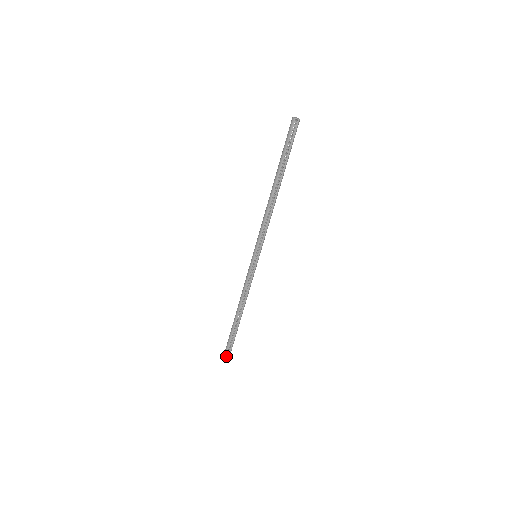
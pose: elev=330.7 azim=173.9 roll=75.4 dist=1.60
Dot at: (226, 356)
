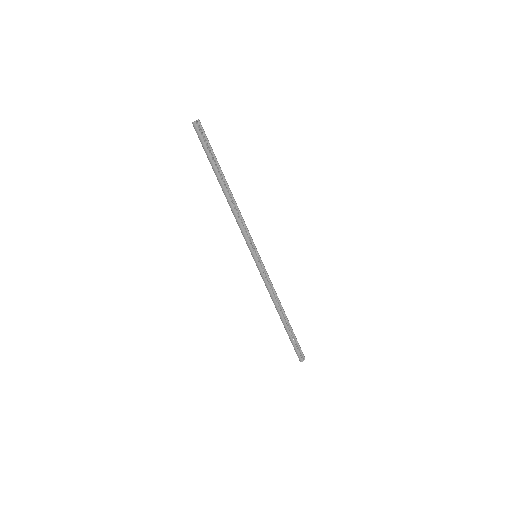
Dot at: (300, 356)
